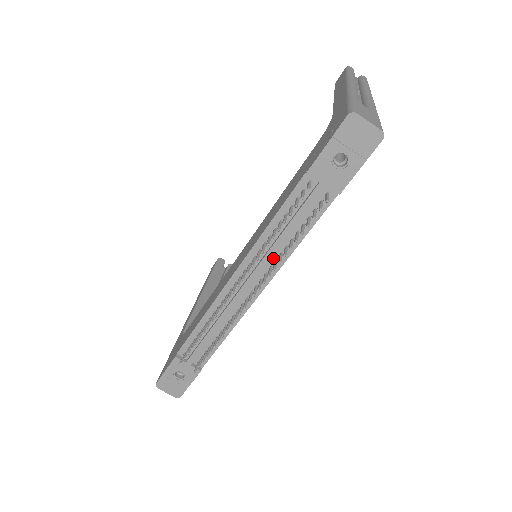
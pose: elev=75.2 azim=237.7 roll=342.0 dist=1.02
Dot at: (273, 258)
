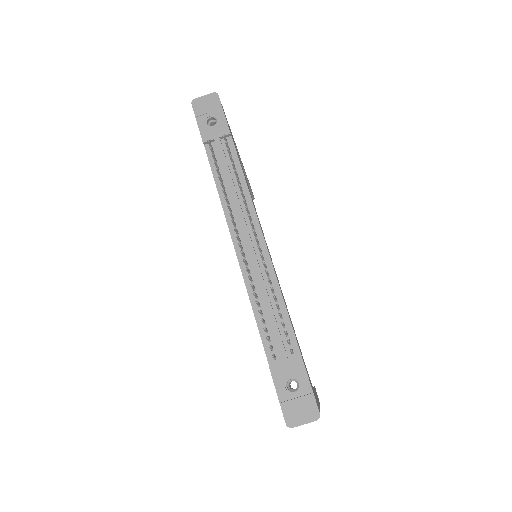
Dot at: (243, 206)
